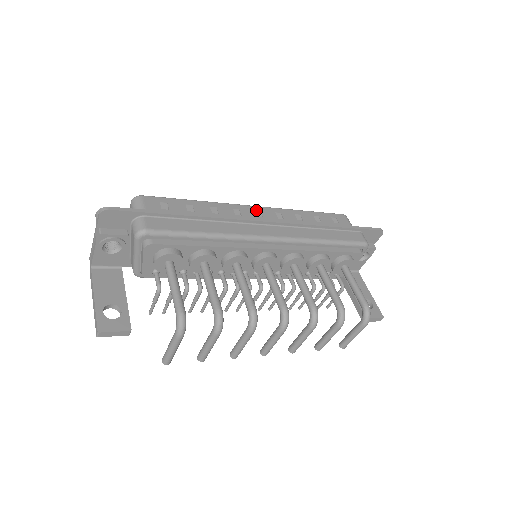
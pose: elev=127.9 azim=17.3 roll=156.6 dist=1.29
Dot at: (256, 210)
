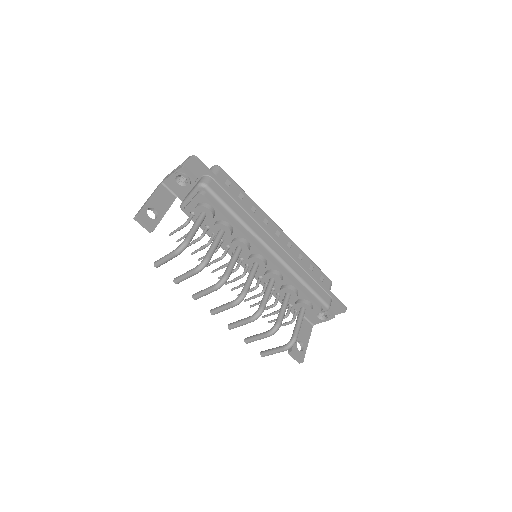
Dot at: (278, 230)
